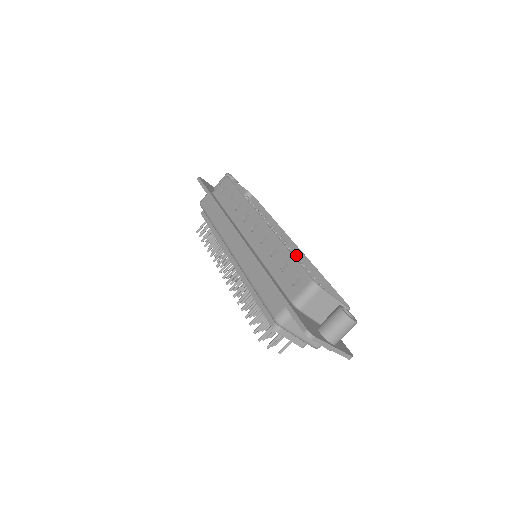
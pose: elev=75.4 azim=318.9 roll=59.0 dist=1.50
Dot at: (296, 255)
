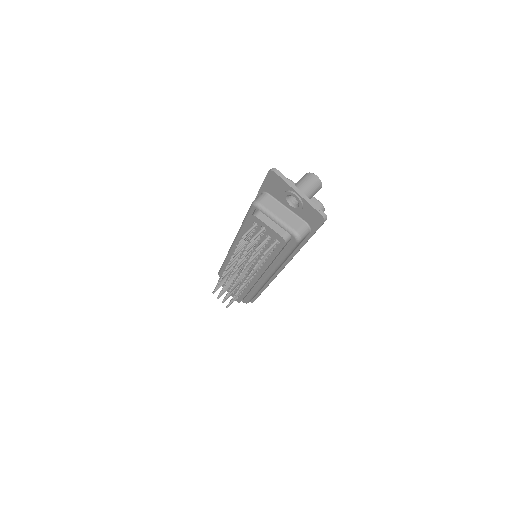
Dot at: occluded
